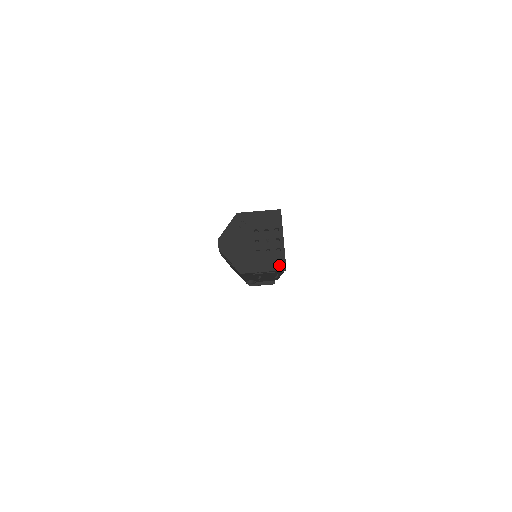
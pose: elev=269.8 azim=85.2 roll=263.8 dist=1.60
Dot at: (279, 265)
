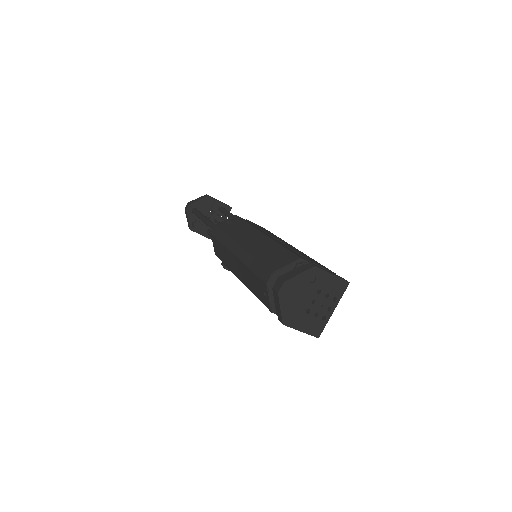
Dot at: (316, 331)
